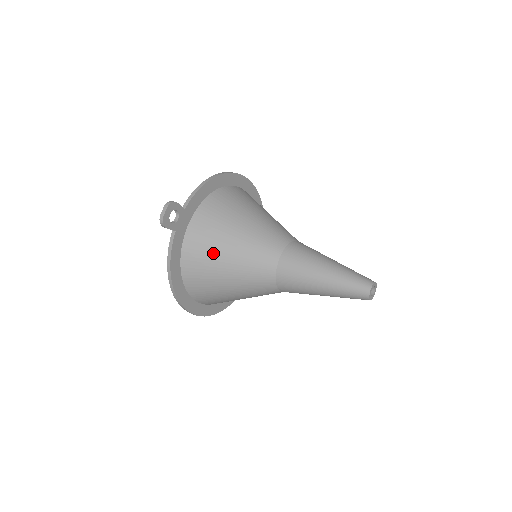
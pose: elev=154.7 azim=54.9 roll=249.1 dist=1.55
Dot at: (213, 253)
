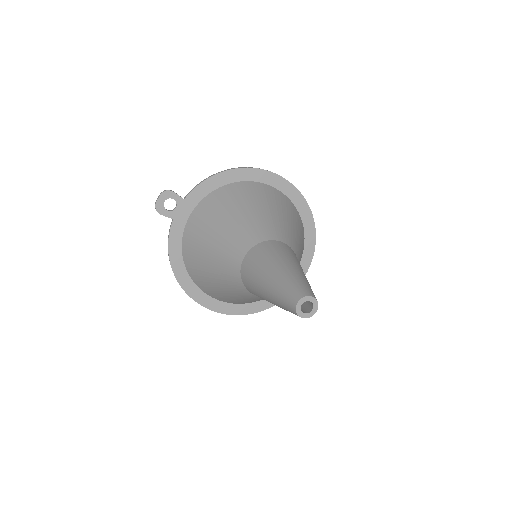
Dot at: (200, 244)
